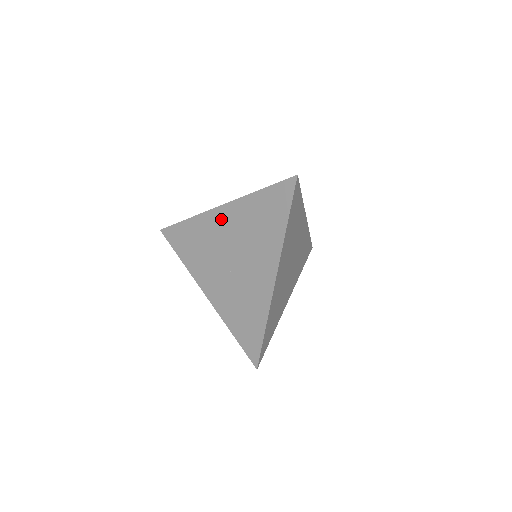
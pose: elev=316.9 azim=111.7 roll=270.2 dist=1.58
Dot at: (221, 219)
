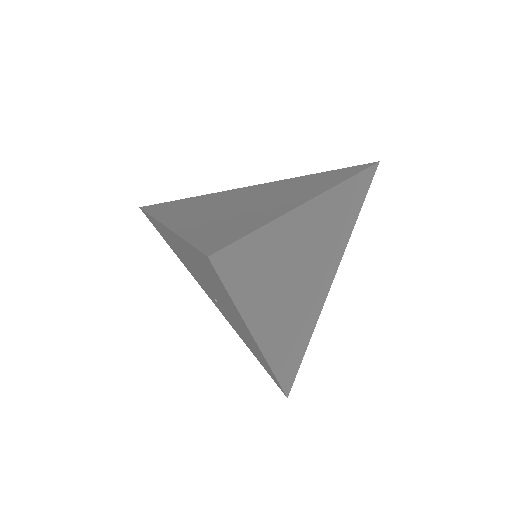
Dot at: (174, 241)
